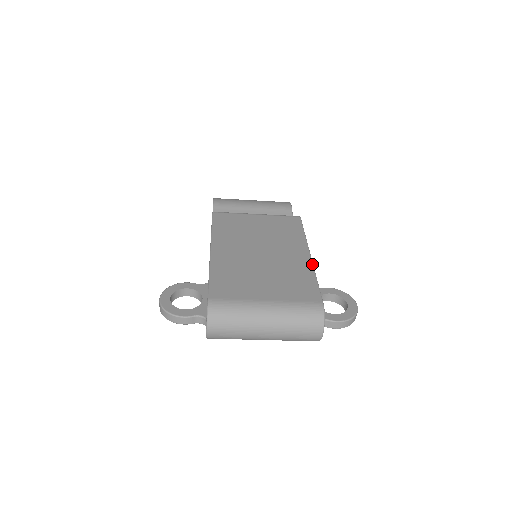
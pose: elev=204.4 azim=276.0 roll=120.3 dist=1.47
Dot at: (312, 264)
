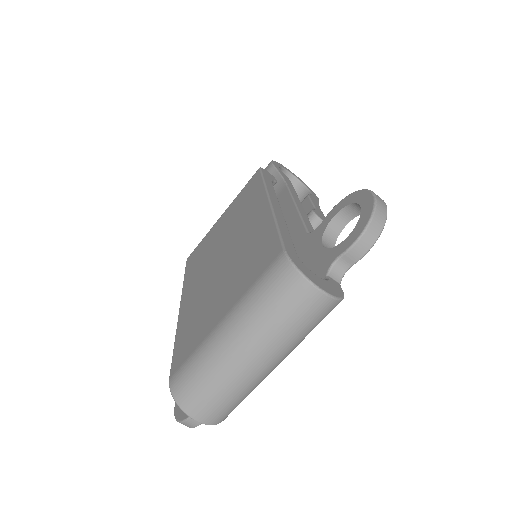
Dot at: (270, 210)
